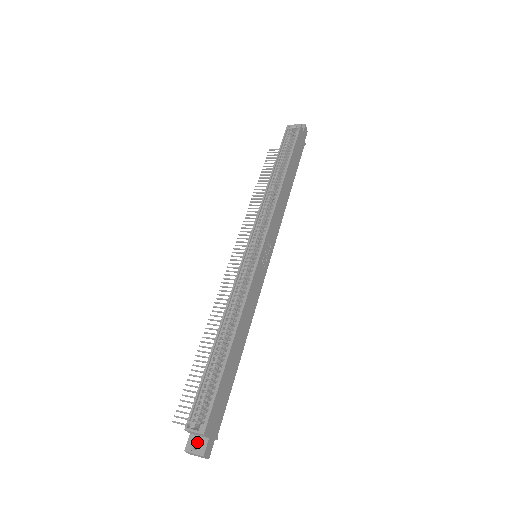
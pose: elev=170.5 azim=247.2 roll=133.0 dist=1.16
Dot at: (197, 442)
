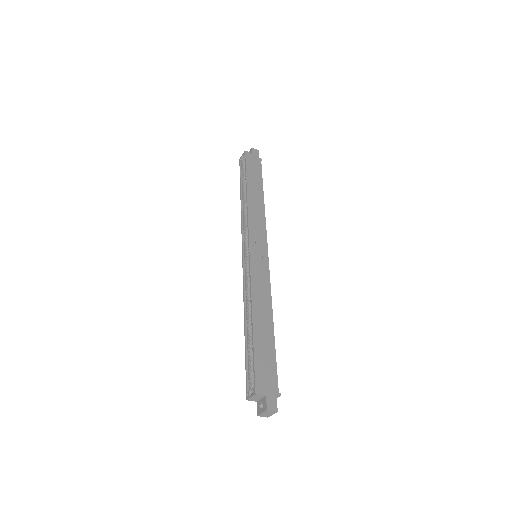
Dot at: (261, 404)
